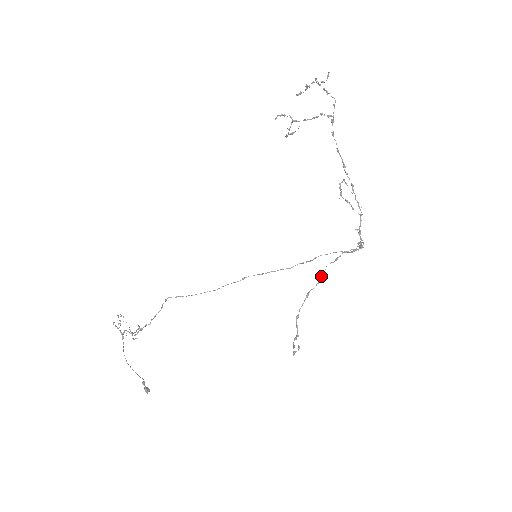
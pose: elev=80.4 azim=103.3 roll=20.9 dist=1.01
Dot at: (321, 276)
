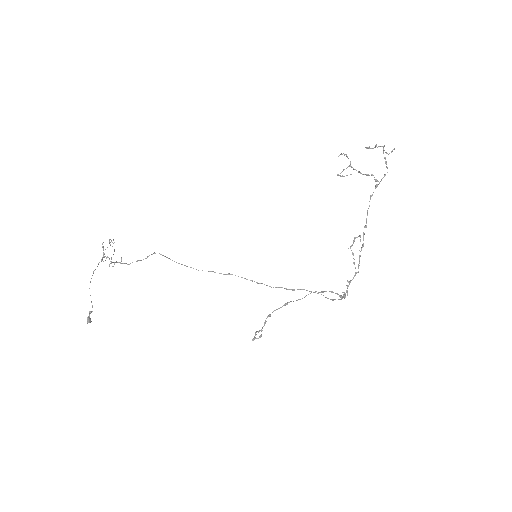
Dot at: (305, 296)
